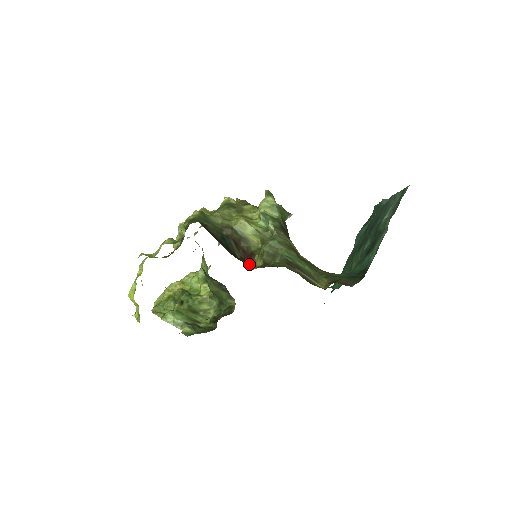
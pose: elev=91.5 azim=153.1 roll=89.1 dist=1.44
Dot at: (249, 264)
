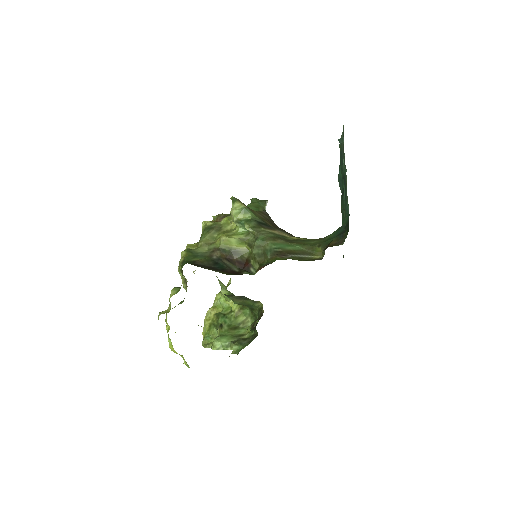
Dot at: (249, 271)
